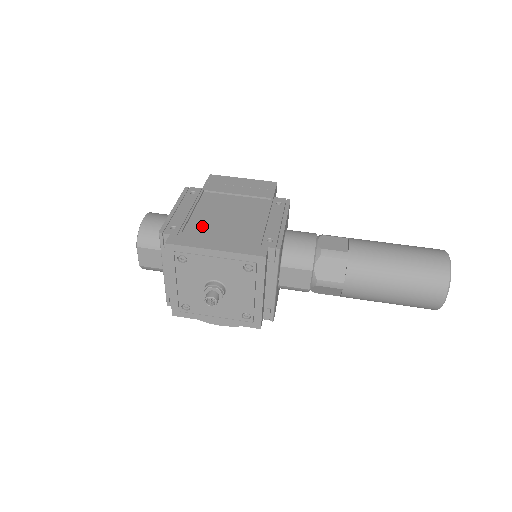
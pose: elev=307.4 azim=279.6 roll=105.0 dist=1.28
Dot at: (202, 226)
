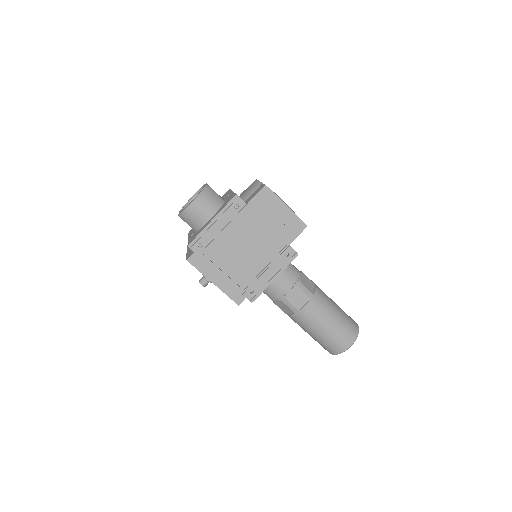
Dot at: (220, 252)
